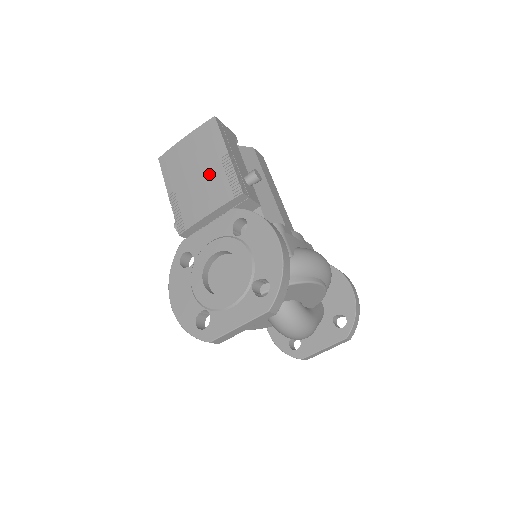
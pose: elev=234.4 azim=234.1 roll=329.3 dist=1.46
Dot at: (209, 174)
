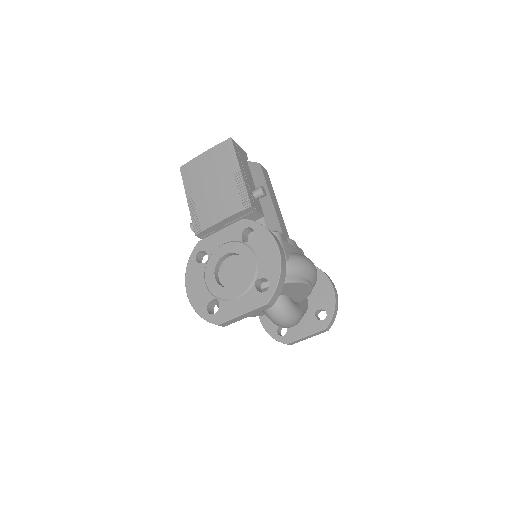
Dot at: (224, 187)
